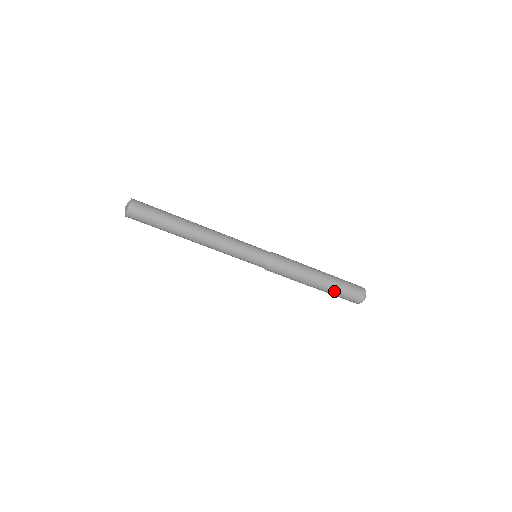
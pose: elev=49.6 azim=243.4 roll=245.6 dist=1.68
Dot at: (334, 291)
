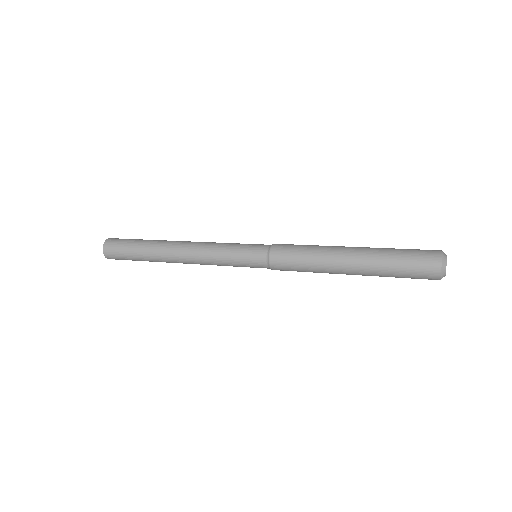
Dot at: (383, 276)
